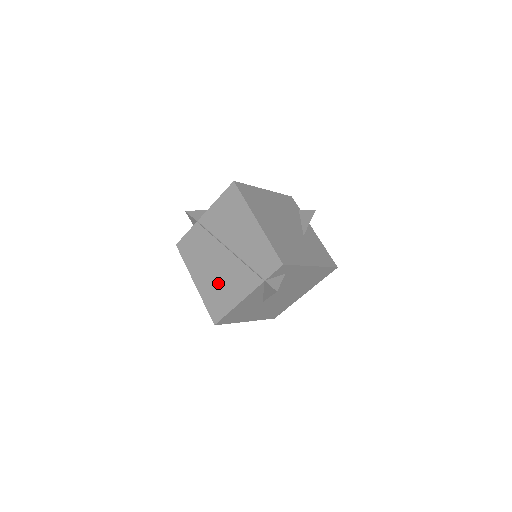
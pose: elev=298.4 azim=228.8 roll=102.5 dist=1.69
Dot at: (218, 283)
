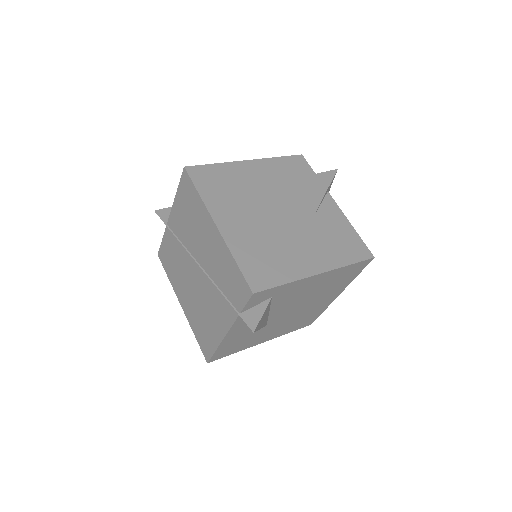
Dot at: (199, 309)
